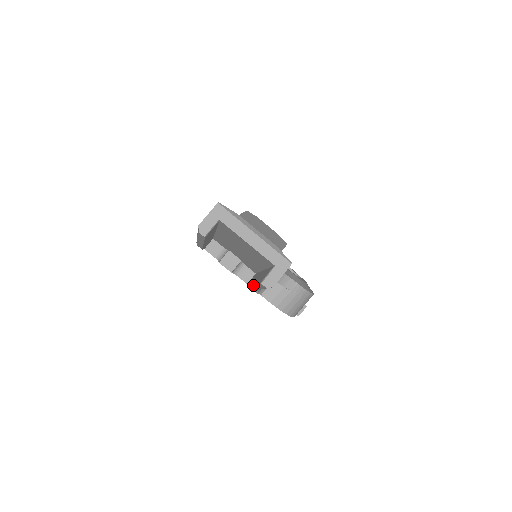
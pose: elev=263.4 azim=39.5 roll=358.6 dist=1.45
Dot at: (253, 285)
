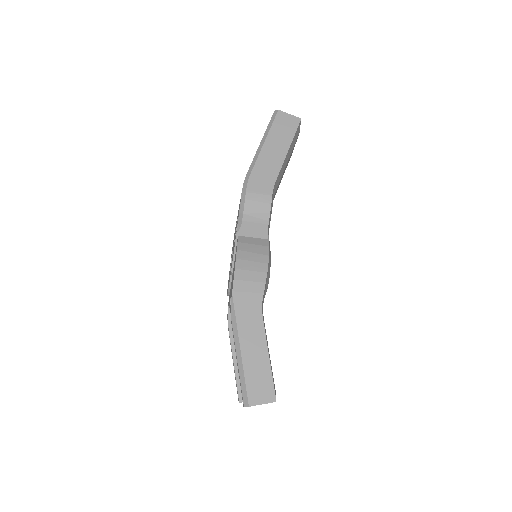
Dot at: (233, 361)
